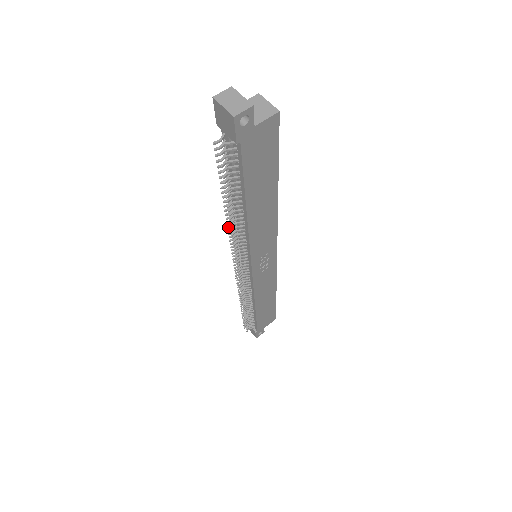
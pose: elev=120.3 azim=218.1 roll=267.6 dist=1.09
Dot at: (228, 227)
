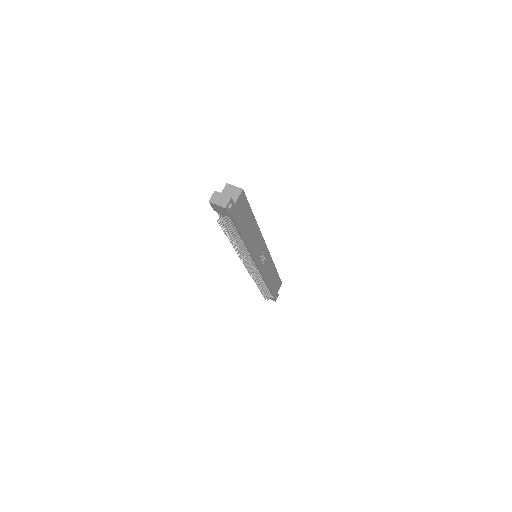
Dot at: occluded
